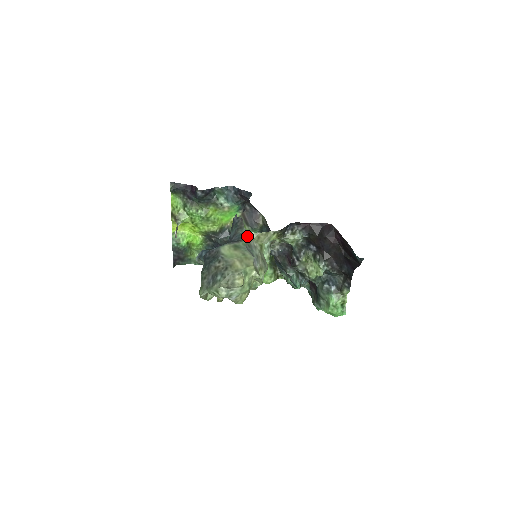
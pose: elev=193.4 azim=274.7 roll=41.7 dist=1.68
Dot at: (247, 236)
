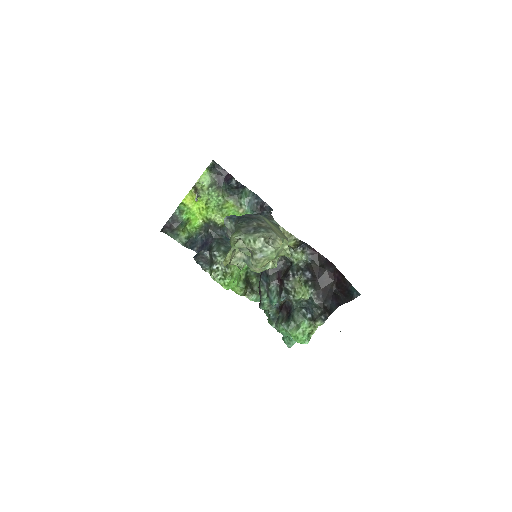
Dot at: (278, 225)
